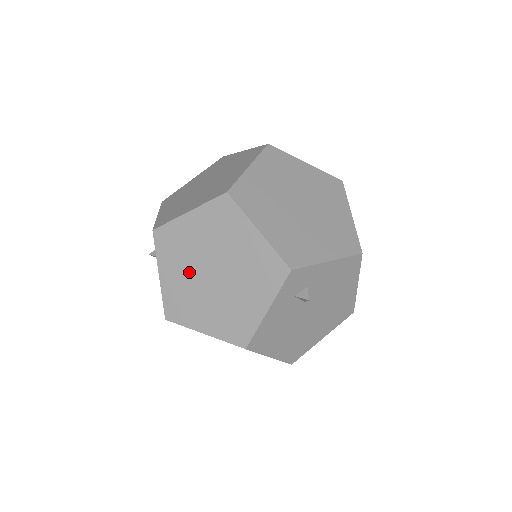
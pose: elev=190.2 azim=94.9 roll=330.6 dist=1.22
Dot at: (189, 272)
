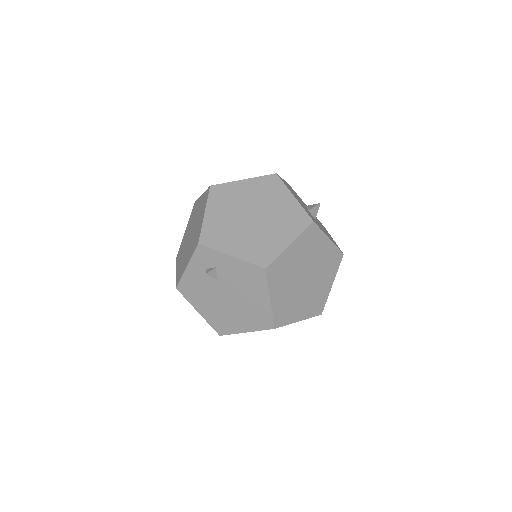
Dot at: (189, 231)
